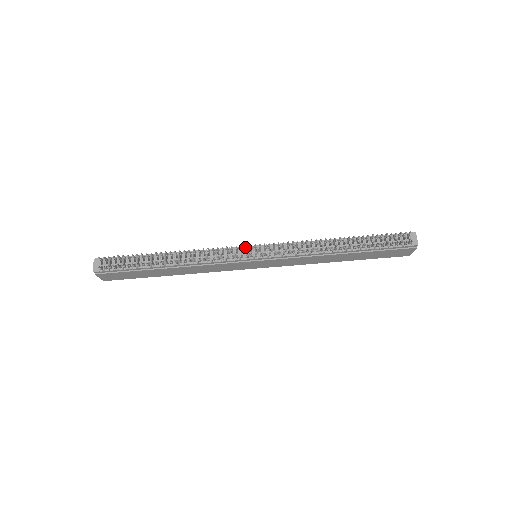
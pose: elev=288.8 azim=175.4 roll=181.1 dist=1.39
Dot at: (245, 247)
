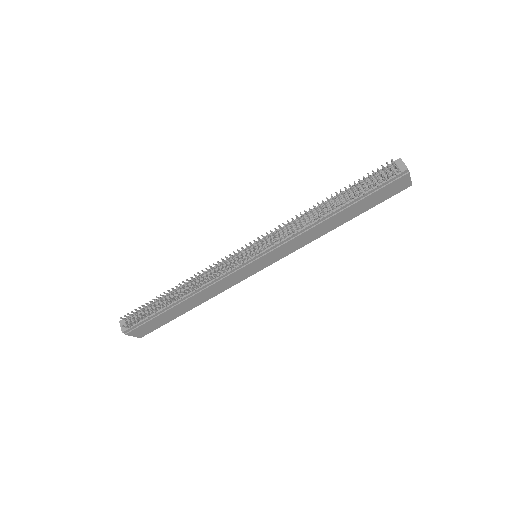
Dot at: (238, 252)
